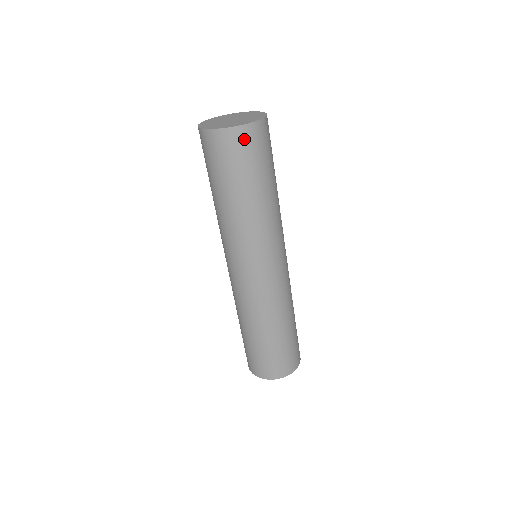
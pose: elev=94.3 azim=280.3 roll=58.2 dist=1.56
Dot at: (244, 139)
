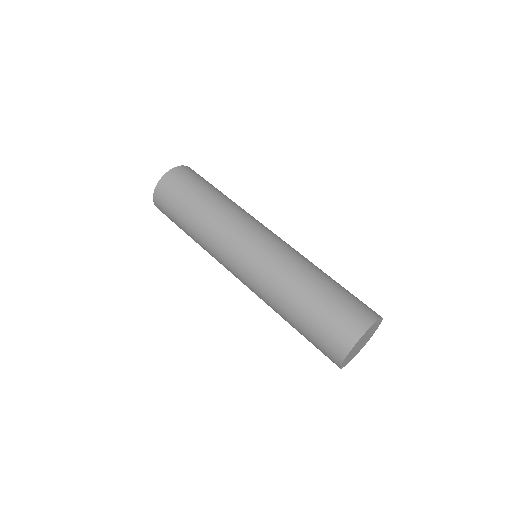
Dot at: (182, 172)
